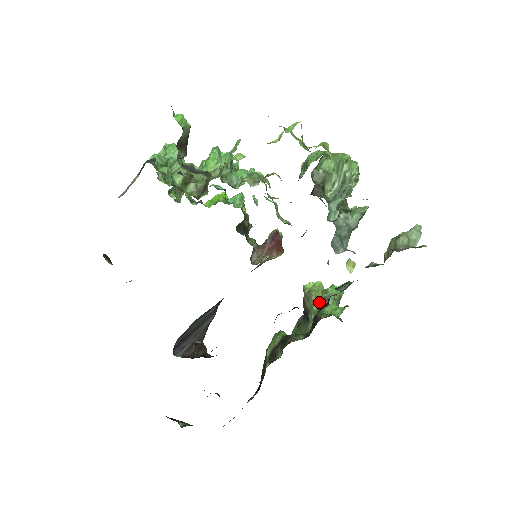
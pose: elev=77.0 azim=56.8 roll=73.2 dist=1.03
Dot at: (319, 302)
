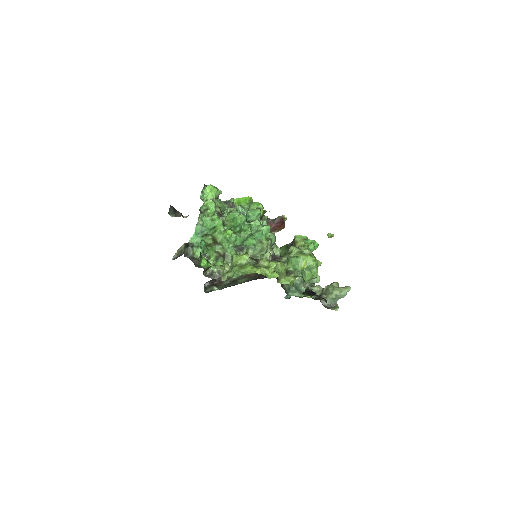
Dot at: occluded
